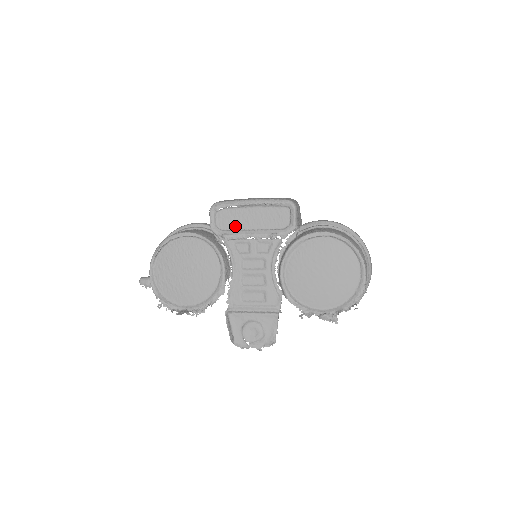
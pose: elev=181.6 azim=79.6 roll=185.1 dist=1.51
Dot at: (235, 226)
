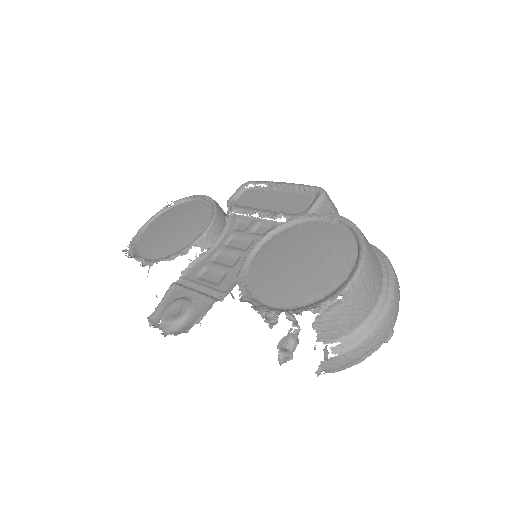
Dot at: (251, 204)
